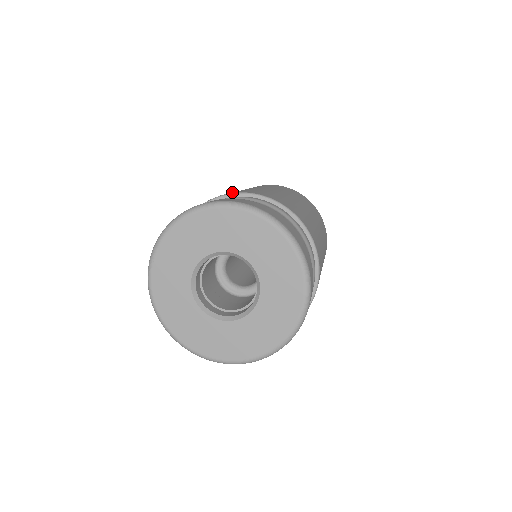
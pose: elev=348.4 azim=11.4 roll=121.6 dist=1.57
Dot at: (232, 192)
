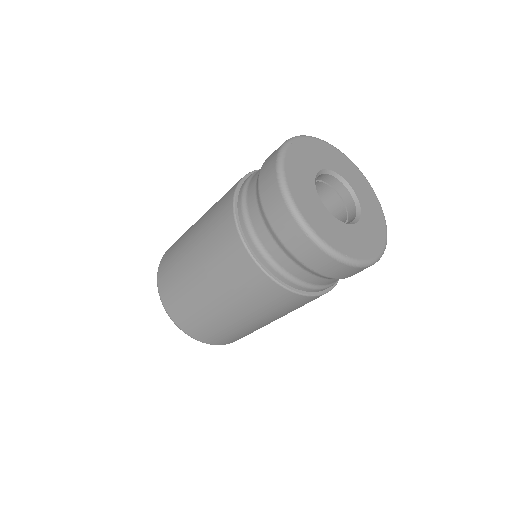
Dot at: occluded
